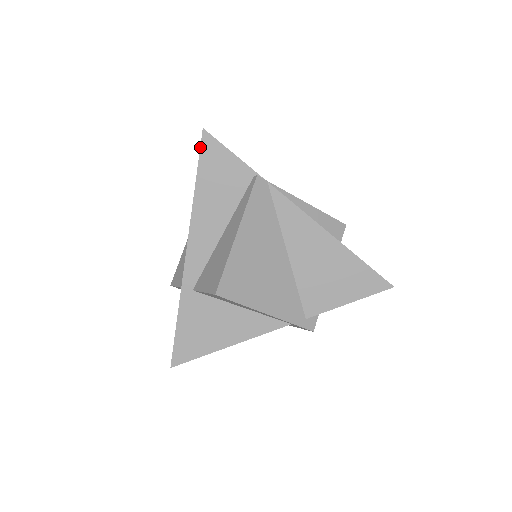
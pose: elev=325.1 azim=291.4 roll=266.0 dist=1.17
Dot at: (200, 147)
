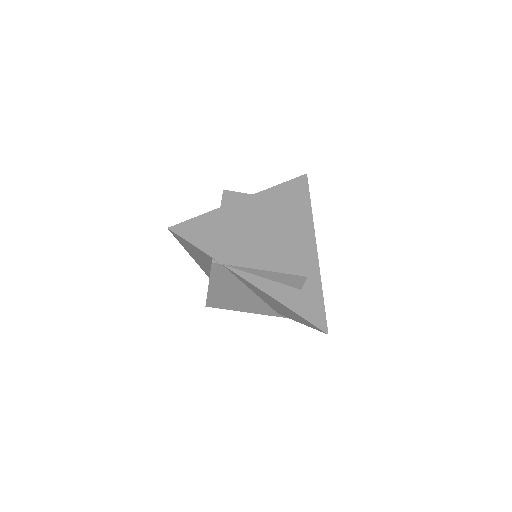
Dot at: occluded
